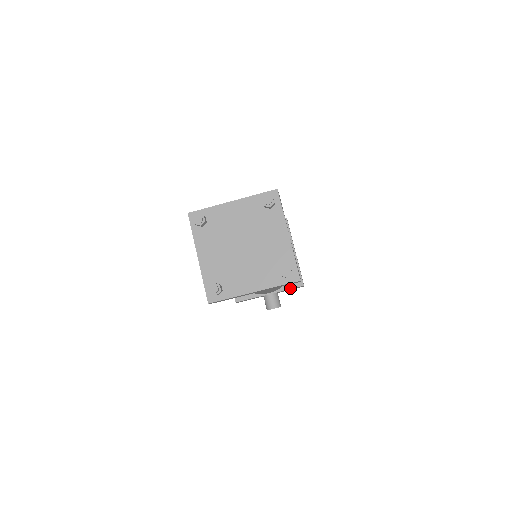
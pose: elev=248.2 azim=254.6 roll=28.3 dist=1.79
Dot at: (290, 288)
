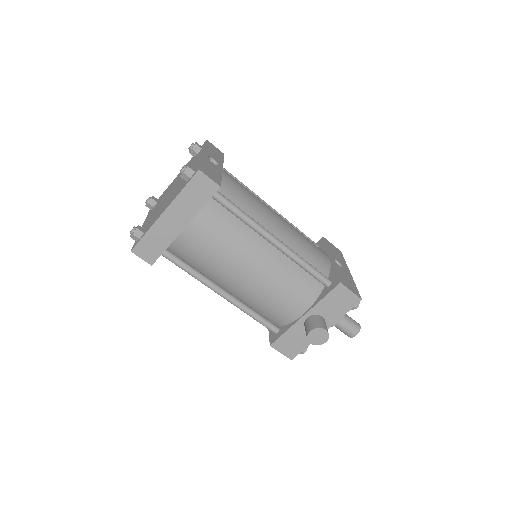
Dot at: (325, 295)
